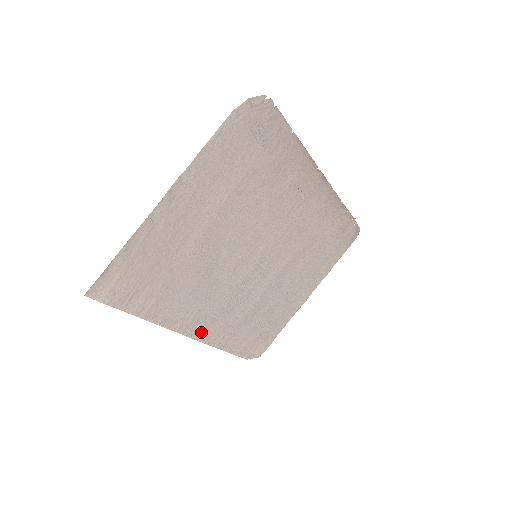
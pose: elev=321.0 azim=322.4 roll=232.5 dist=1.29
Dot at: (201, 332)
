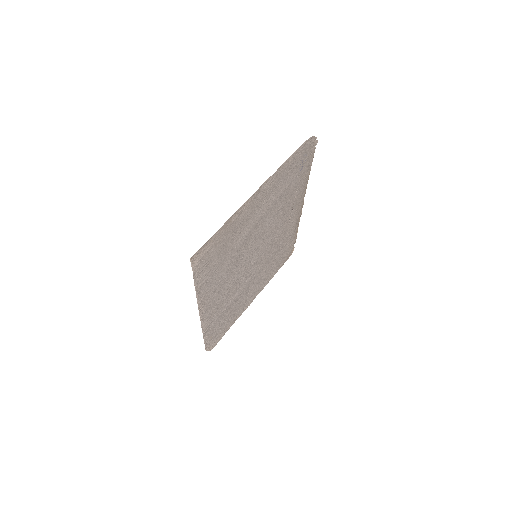
Dot at: (206, 315)
